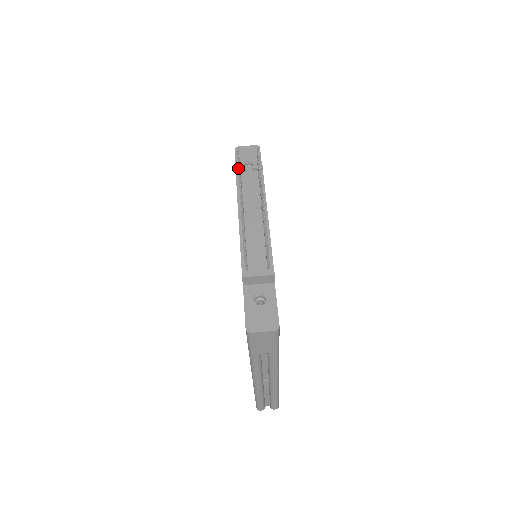
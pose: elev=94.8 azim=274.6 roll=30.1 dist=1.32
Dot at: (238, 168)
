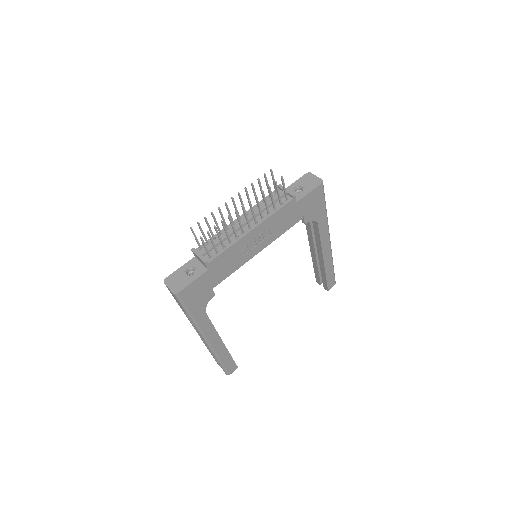
Dot at: (258, 182)
